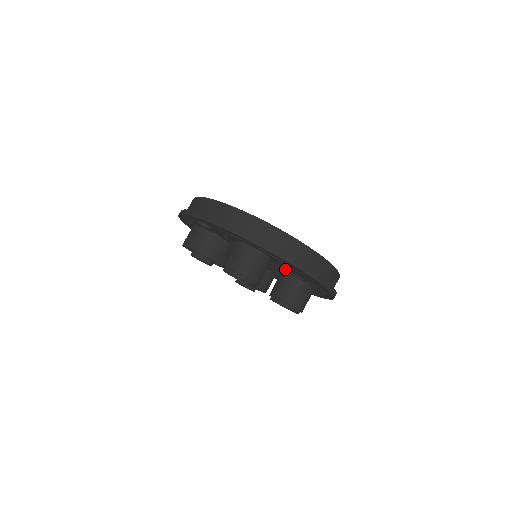
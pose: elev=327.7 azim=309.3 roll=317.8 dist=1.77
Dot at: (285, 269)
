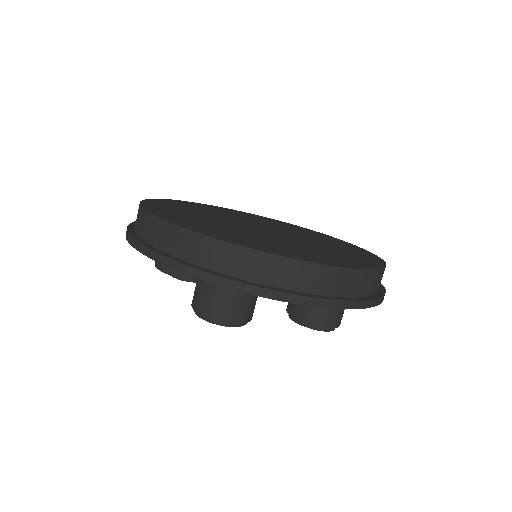
Dot at: occluded
